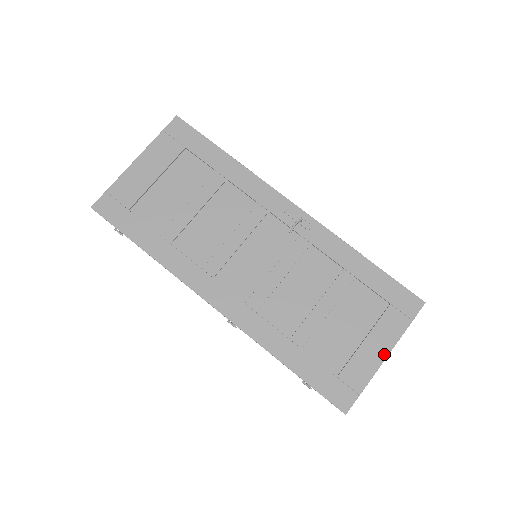
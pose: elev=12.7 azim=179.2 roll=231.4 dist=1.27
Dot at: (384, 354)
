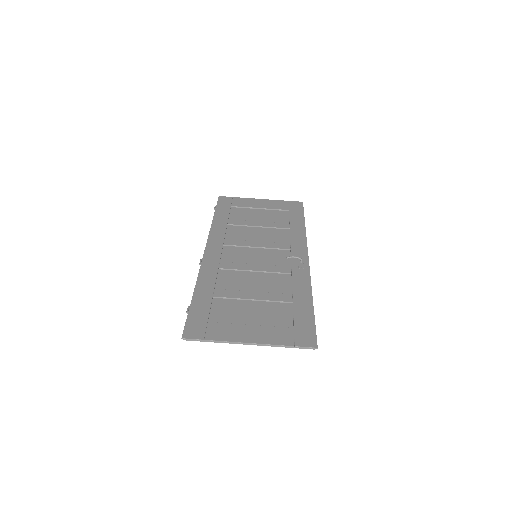
Dot at: (250, 340)
